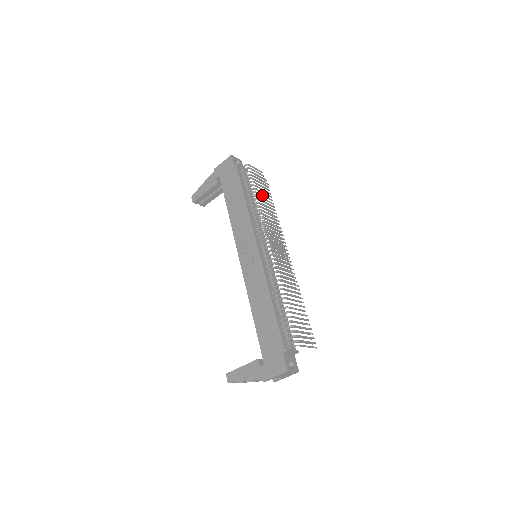
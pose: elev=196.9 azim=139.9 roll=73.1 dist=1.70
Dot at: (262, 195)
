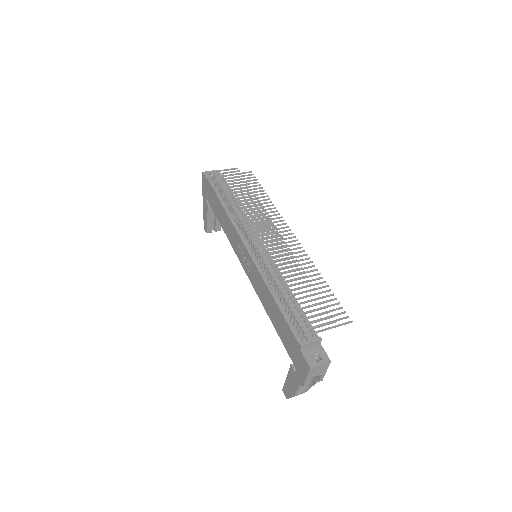
Dot at: (238, 192)
